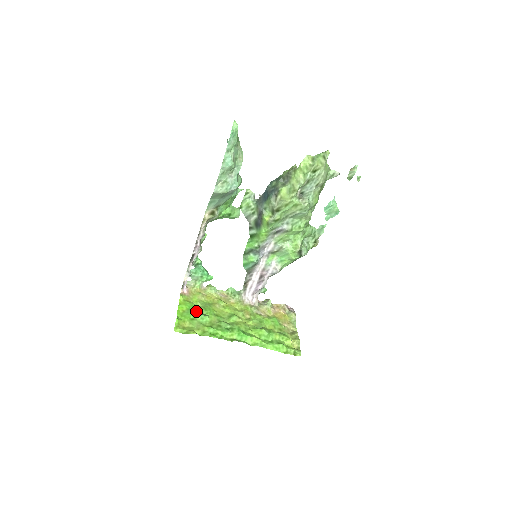
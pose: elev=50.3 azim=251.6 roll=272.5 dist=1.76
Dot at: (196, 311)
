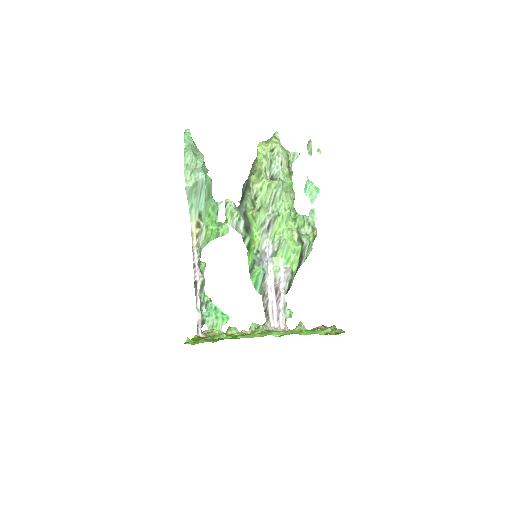
Dot at: (212, 336)
